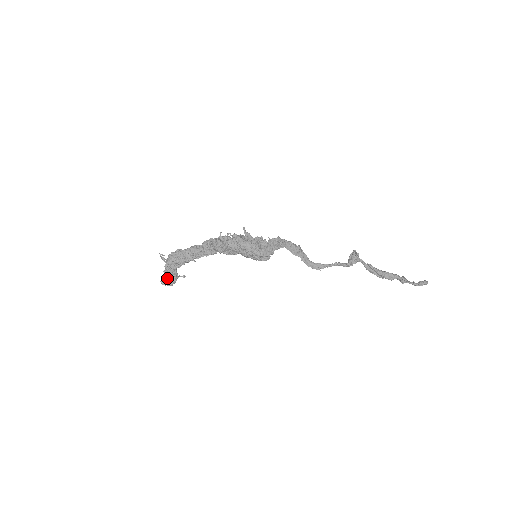
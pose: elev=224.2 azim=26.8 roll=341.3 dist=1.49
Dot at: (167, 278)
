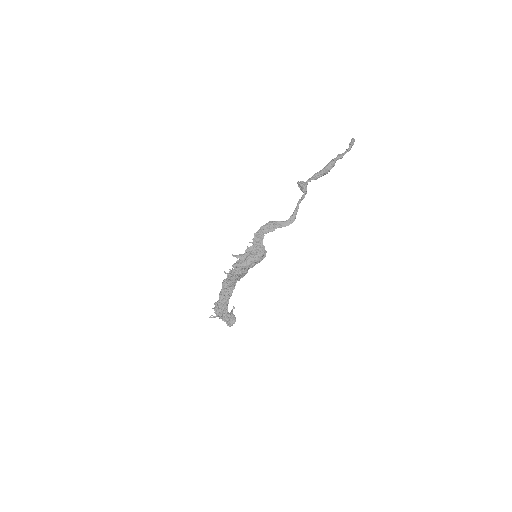
Dot at: (229, 321)
